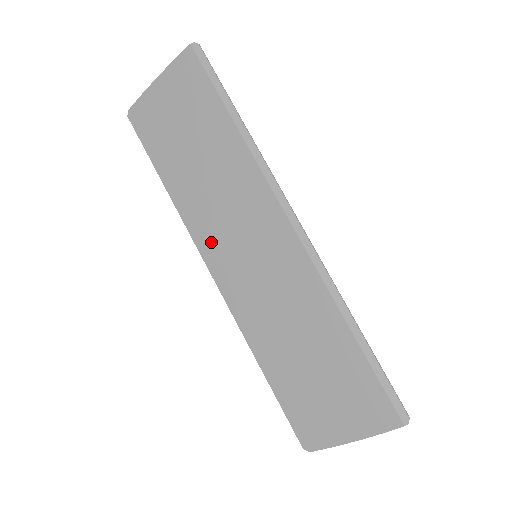
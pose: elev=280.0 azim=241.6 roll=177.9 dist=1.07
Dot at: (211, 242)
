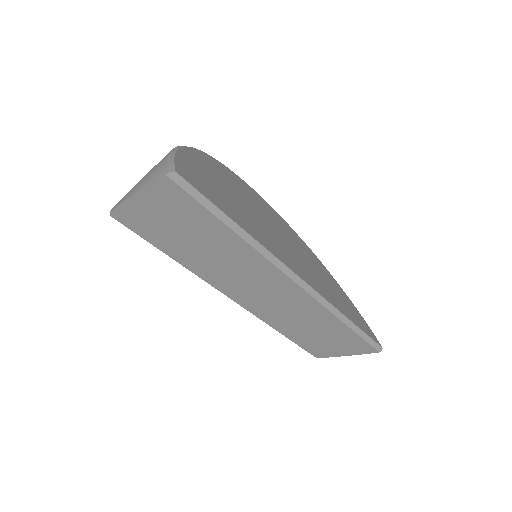
Dot at: (229, 288)
